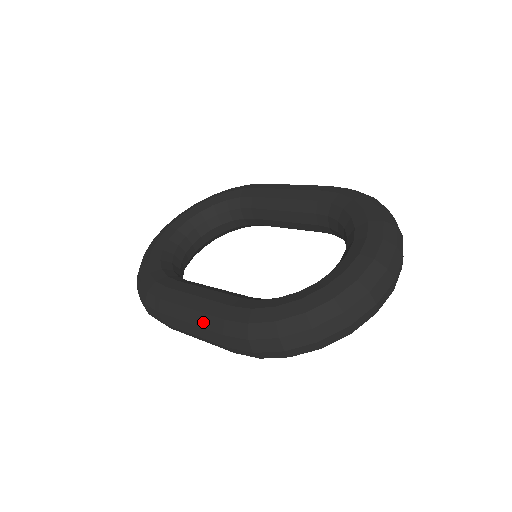
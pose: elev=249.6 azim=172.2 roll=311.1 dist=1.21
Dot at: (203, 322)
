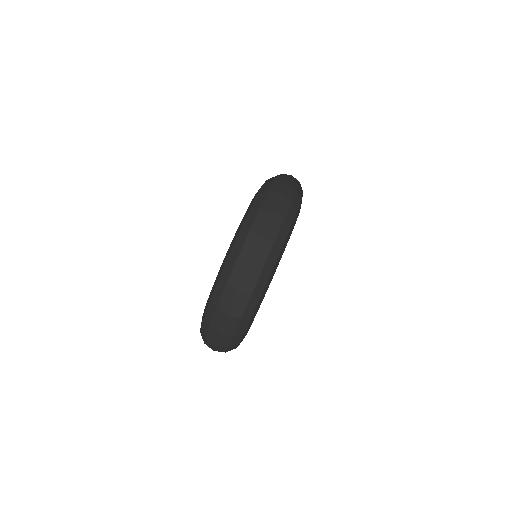
Dot at: occluded
